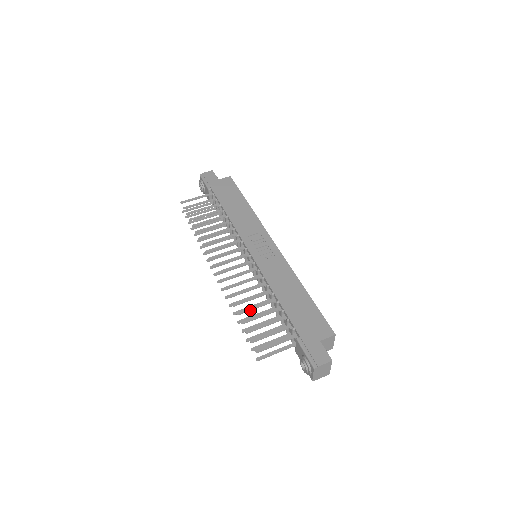
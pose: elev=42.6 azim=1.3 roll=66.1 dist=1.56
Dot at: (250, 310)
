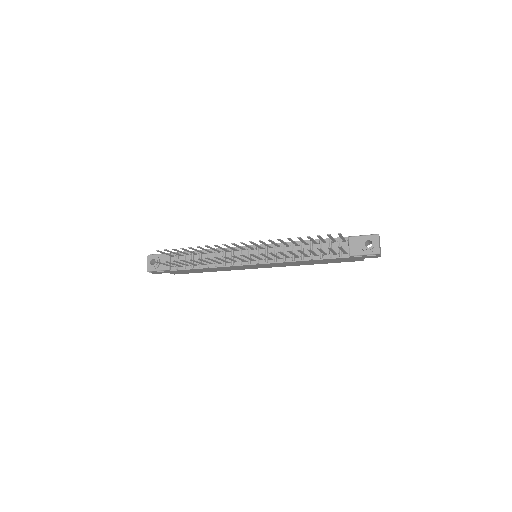
Dot at: (302, 239)
